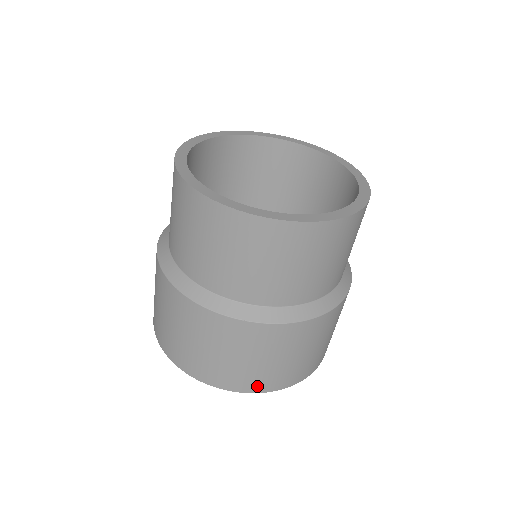
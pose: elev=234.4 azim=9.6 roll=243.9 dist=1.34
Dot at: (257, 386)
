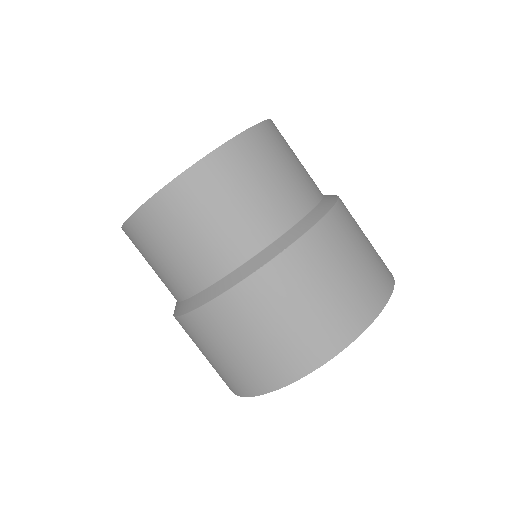
Dot at: (333, 342)
